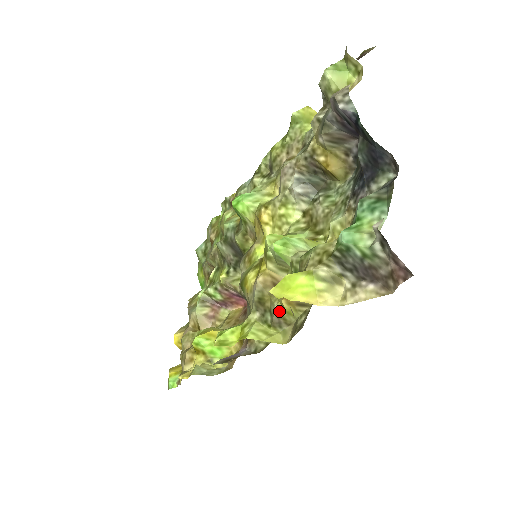
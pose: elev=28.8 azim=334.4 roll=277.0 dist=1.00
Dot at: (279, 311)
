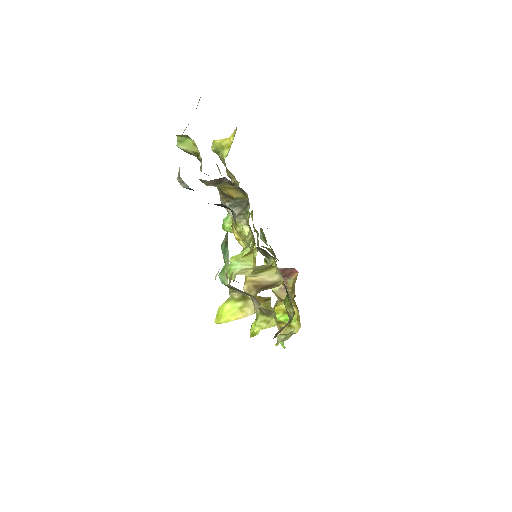
Dot at: (261, 307)
